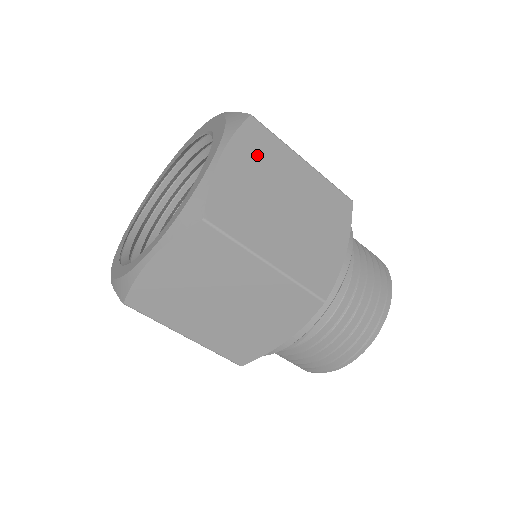
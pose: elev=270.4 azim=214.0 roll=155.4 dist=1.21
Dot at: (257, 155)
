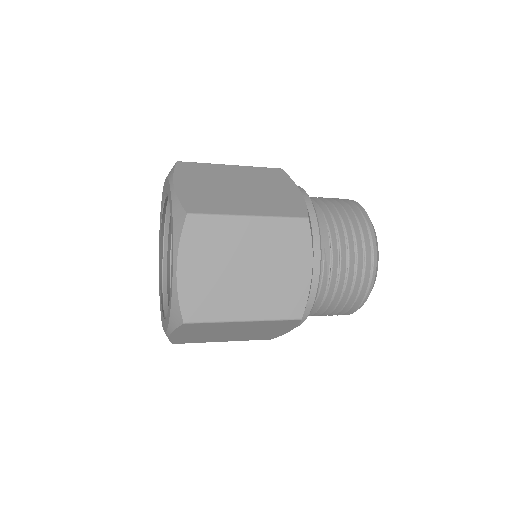
Dot at: (197, 175)
